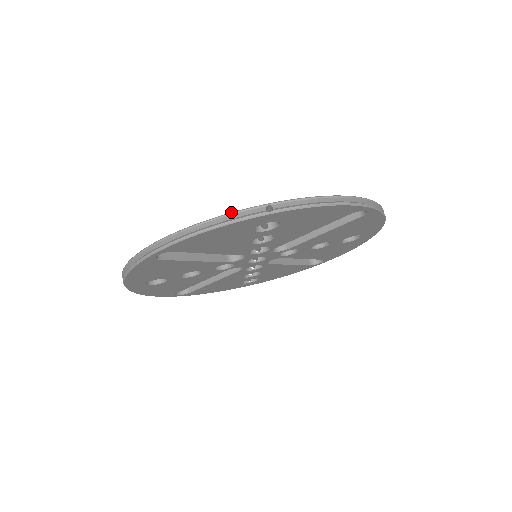
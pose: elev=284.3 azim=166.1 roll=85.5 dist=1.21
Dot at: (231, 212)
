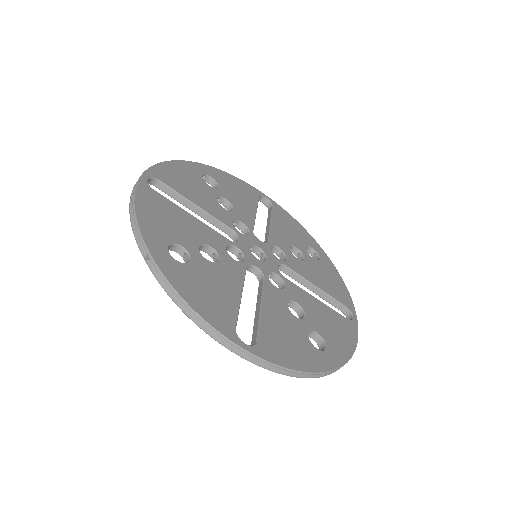
Dot at: (138, 226)
